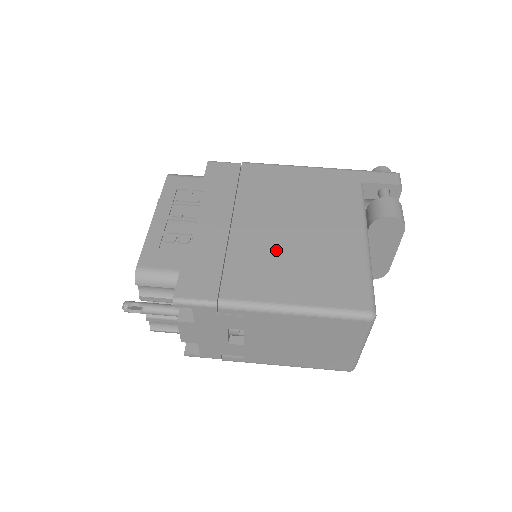
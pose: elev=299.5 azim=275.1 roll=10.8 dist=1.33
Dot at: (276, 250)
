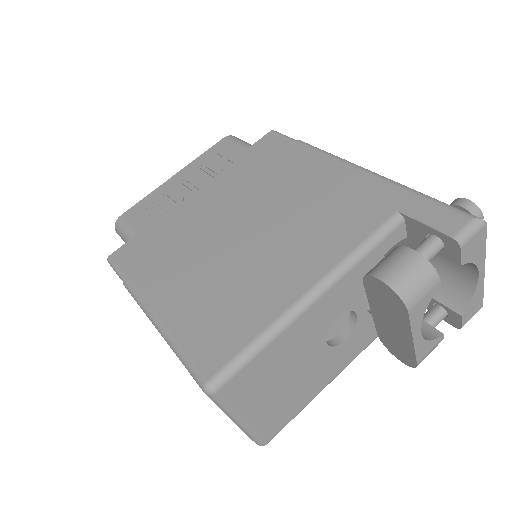
Dot at: (212, 254)
